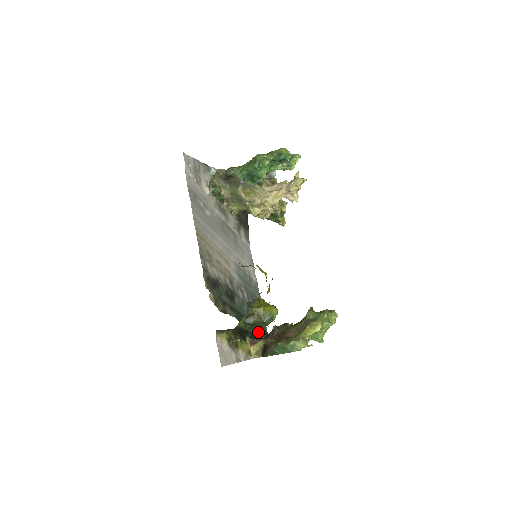
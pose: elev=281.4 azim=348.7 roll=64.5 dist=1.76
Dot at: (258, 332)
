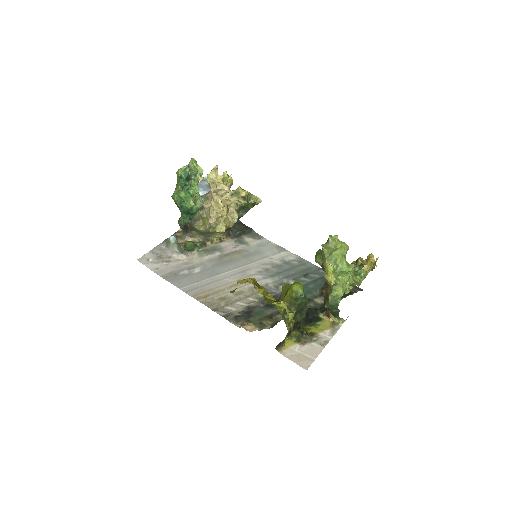
Dot at: (293, 323)
